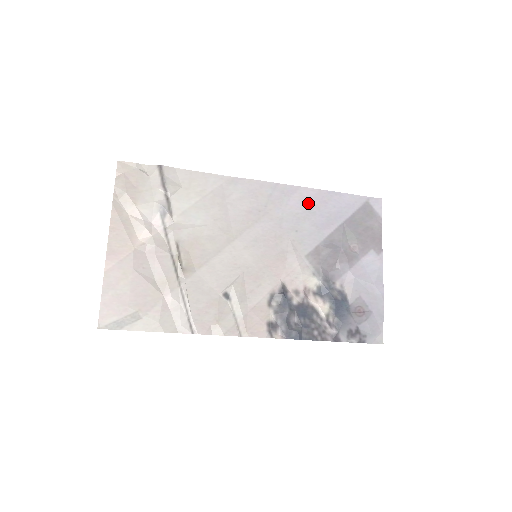
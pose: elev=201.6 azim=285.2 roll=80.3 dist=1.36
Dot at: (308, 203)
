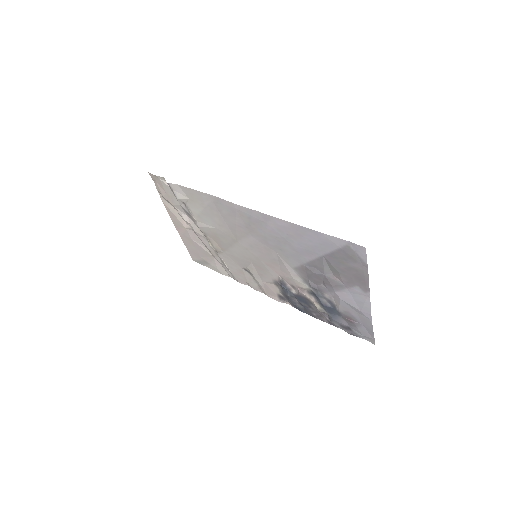
Dot at: (284, 232)
